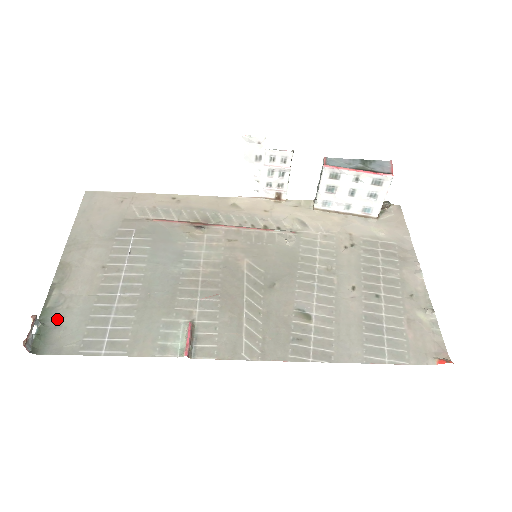
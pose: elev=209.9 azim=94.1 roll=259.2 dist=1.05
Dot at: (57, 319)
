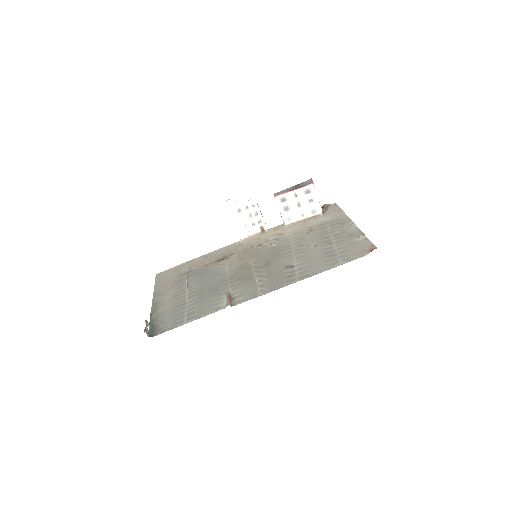
Dot at: (158, 322)
